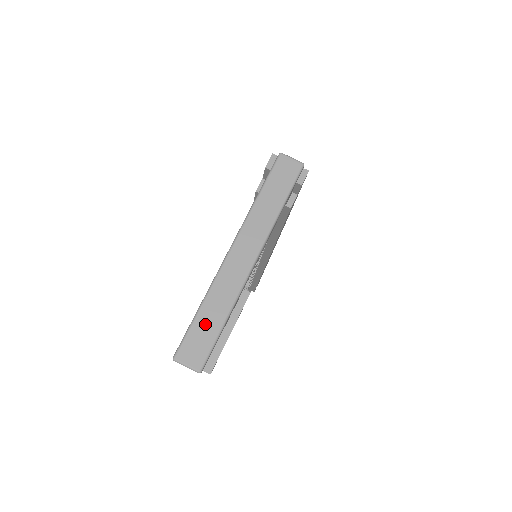
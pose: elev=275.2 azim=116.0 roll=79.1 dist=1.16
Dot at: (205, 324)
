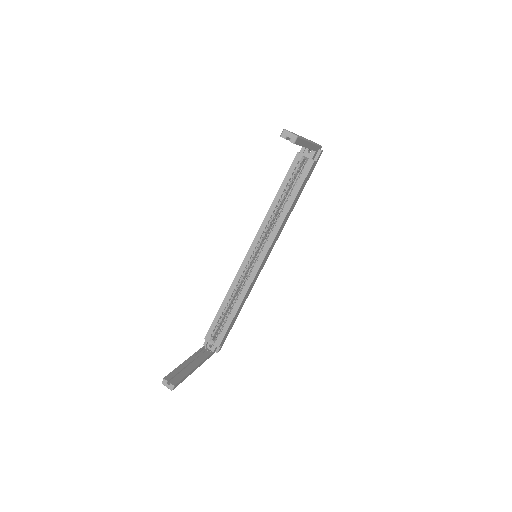
Dot at: occluded
